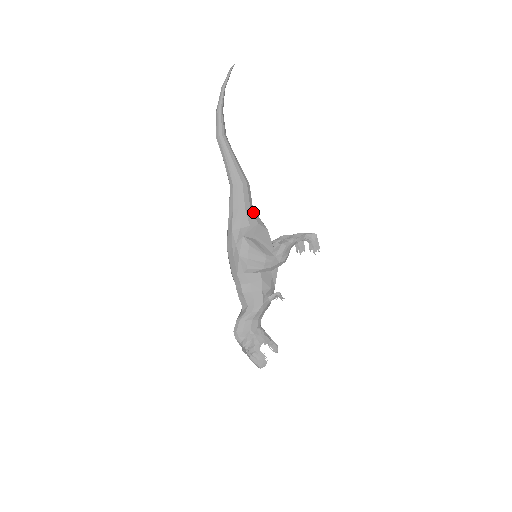
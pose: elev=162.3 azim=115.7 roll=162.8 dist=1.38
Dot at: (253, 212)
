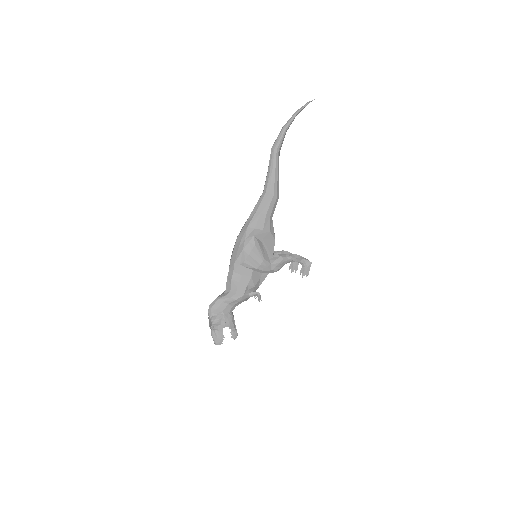
Dot at: (271, 221)
